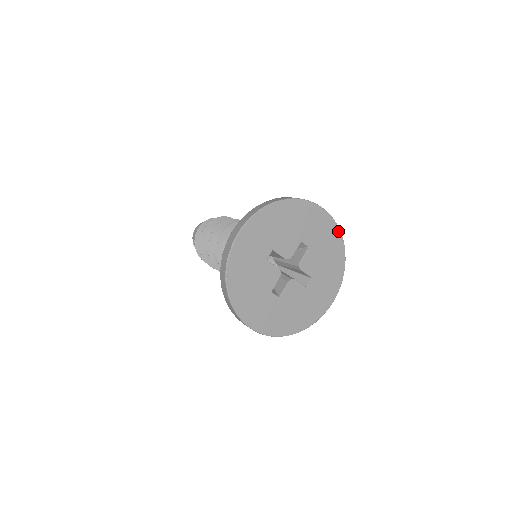
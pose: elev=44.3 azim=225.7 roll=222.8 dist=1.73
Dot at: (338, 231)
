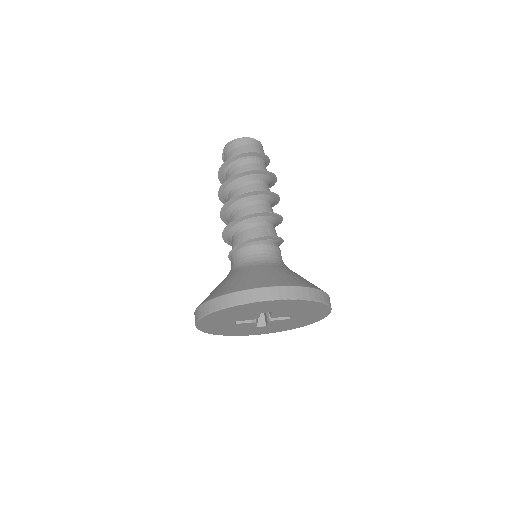
Dot at: (317, 321)
